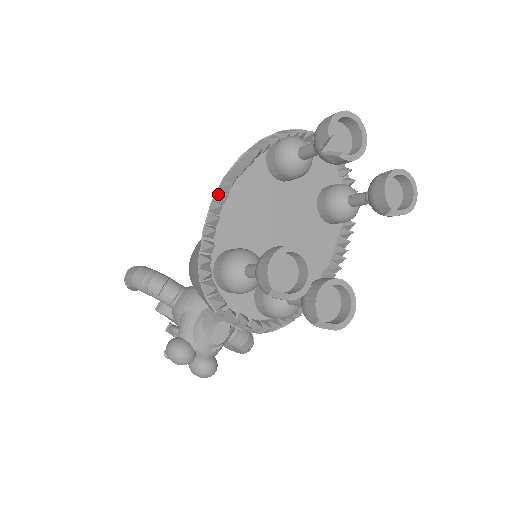
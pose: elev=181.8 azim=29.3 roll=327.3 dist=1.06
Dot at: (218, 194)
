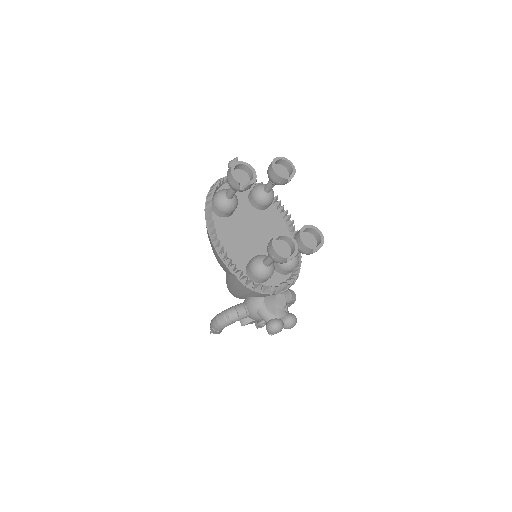
Dot at: (218, 250)
